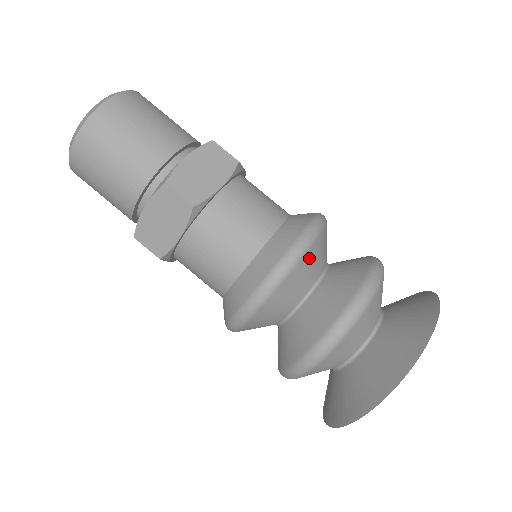
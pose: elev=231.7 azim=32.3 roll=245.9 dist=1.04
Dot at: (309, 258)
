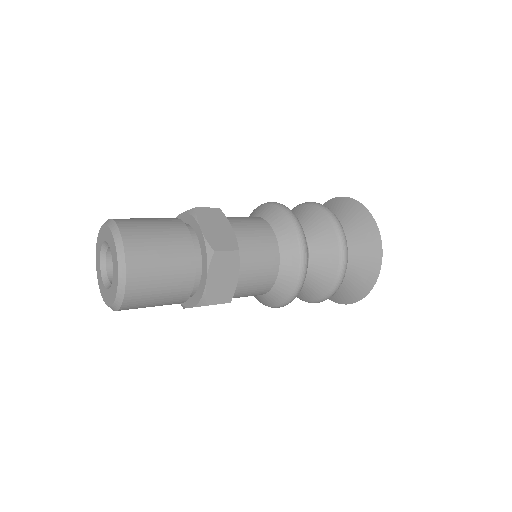
Dot at: occluded
